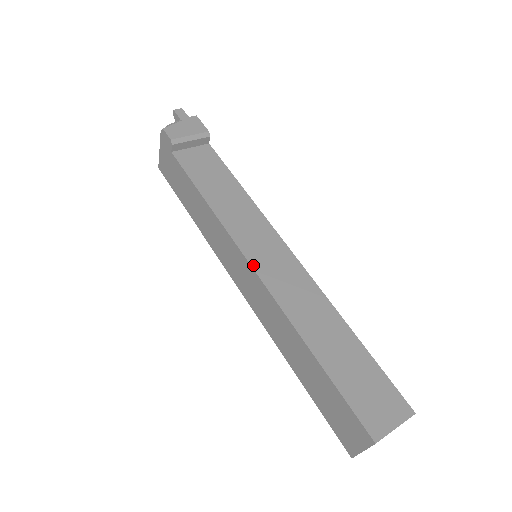
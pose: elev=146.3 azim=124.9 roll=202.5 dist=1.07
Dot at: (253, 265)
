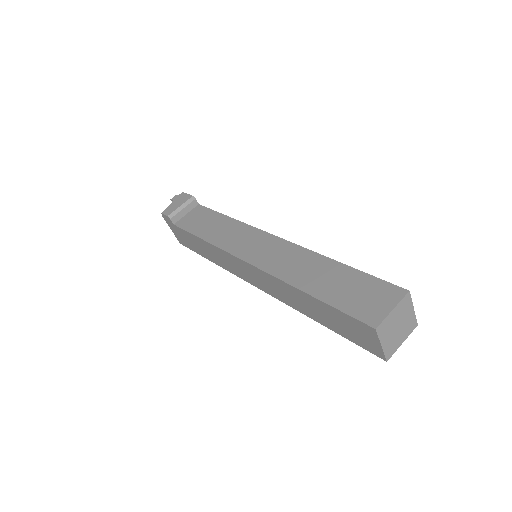
Dot at: (246, 260)
